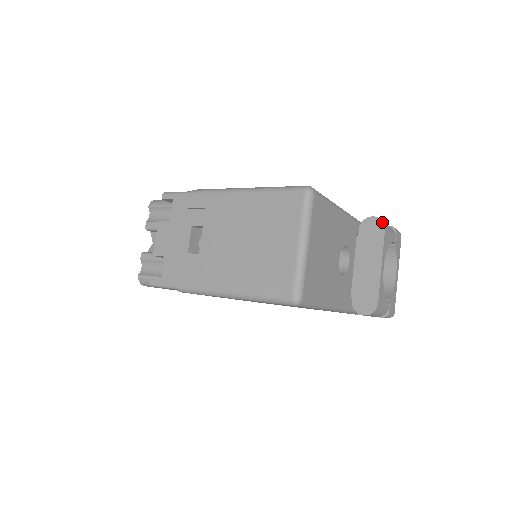
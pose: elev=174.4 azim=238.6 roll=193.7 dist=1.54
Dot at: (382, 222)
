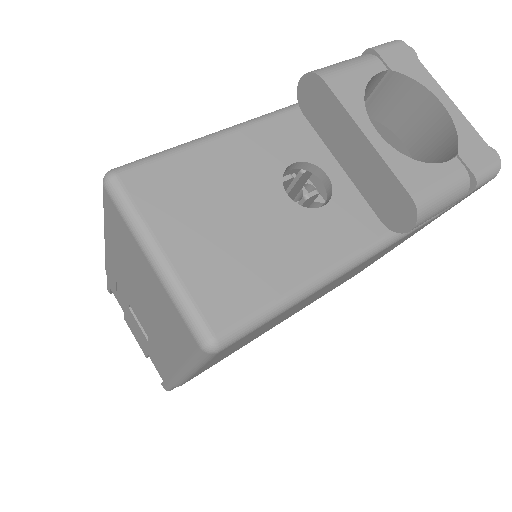
Dot at: (312, 75)
